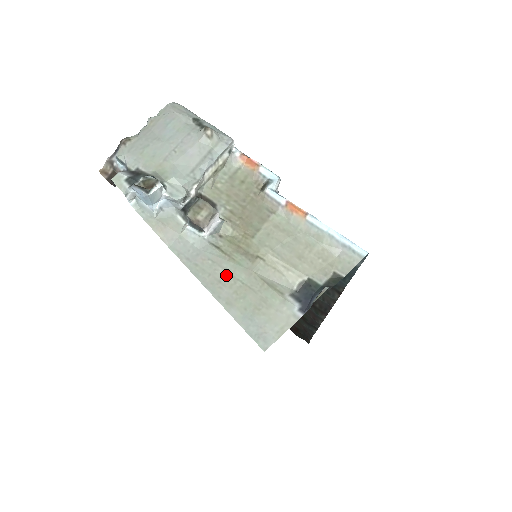
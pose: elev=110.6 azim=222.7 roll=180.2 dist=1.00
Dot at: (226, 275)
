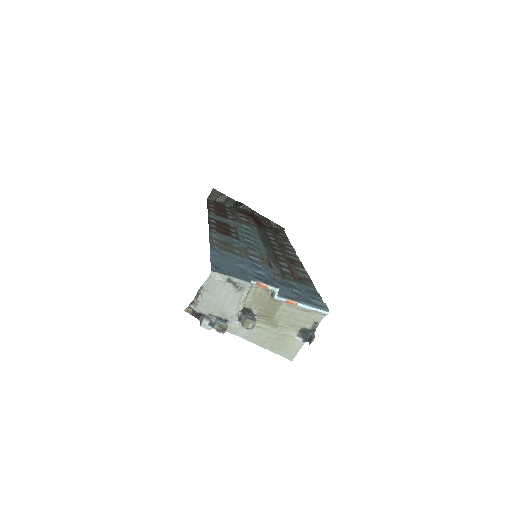
Dot at: (266, 338)
